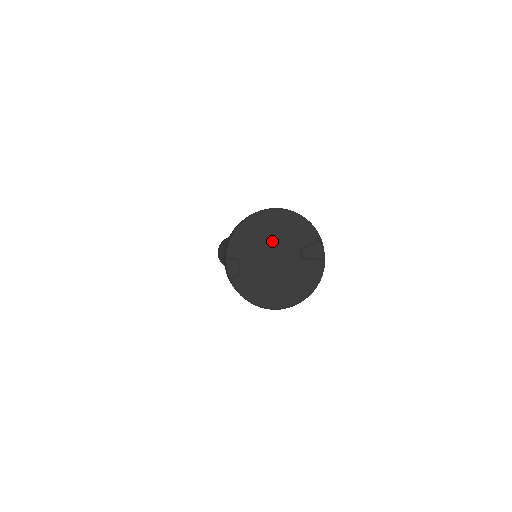
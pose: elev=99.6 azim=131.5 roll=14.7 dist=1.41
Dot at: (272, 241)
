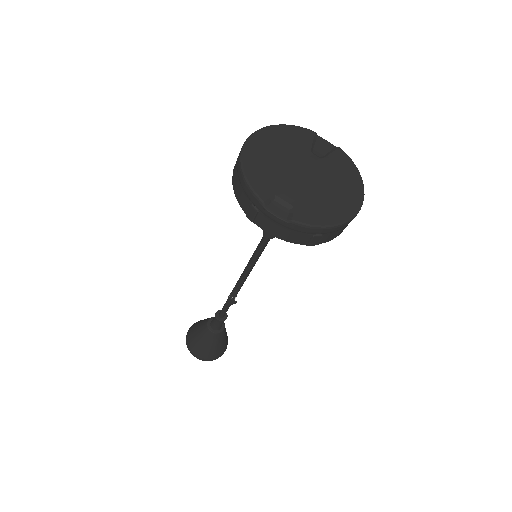
Dot at: (283, 160)
